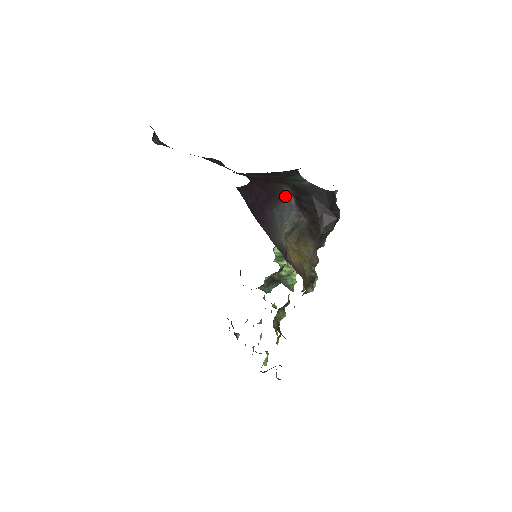
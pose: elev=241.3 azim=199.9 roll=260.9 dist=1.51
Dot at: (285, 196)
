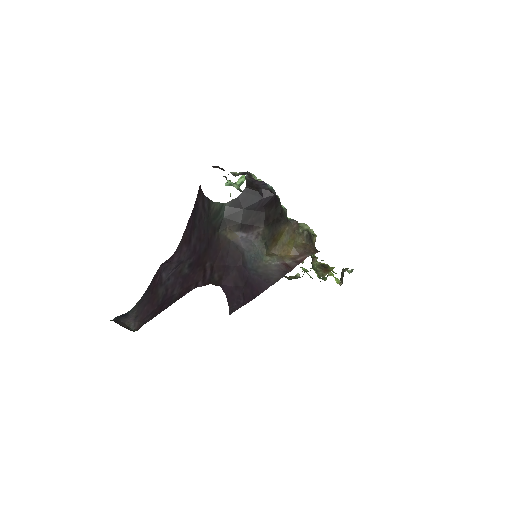
Dot at: (237, 243)
